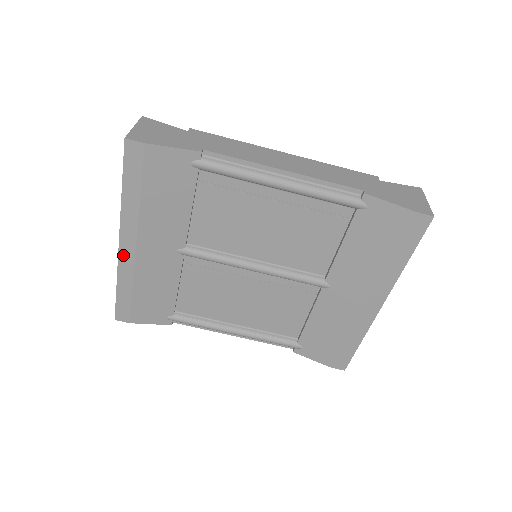
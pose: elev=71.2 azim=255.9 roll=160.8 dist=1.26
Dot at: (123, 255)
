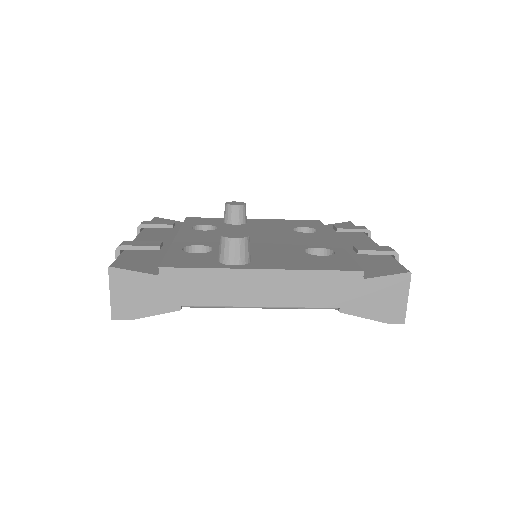
Dot at: occluded
